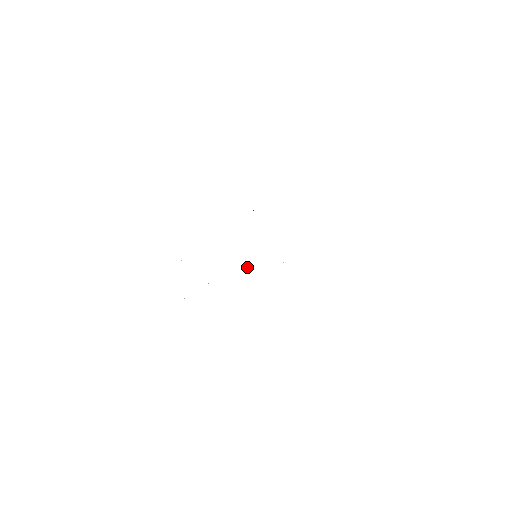
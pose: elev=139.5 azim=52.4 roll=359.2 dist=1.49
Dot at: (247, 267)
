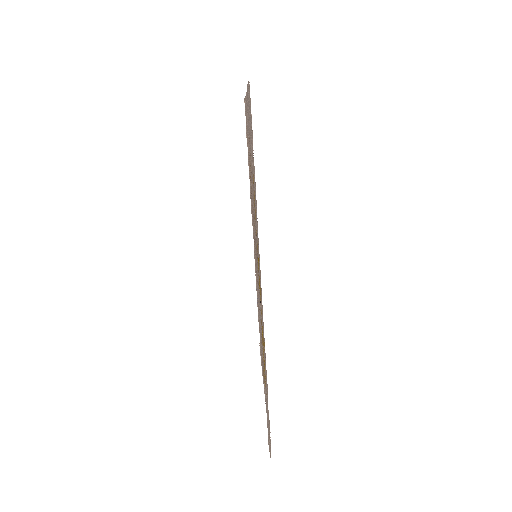
Dot at: occluded
